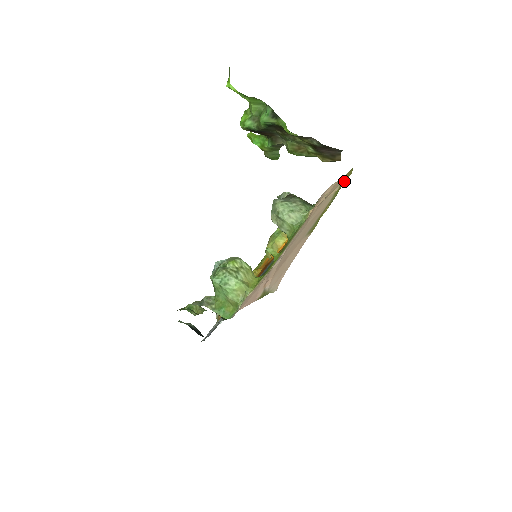
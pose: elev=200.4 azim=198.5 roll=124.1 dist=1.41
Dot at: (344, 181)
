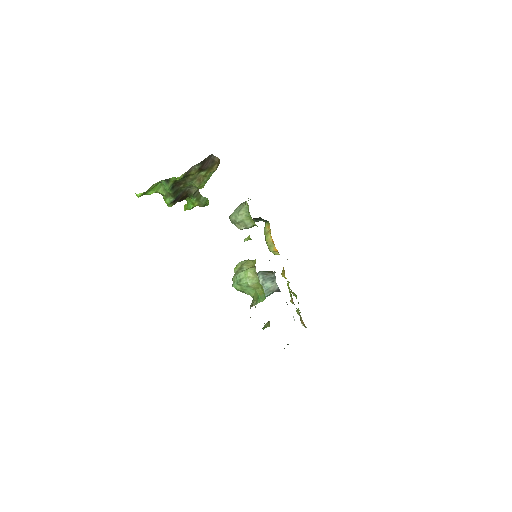
Dot at: occluded
